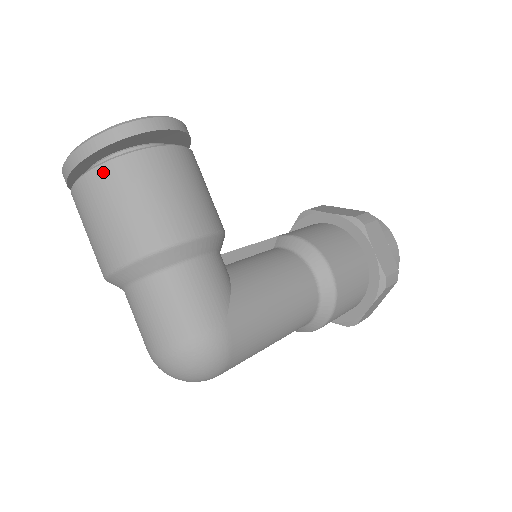
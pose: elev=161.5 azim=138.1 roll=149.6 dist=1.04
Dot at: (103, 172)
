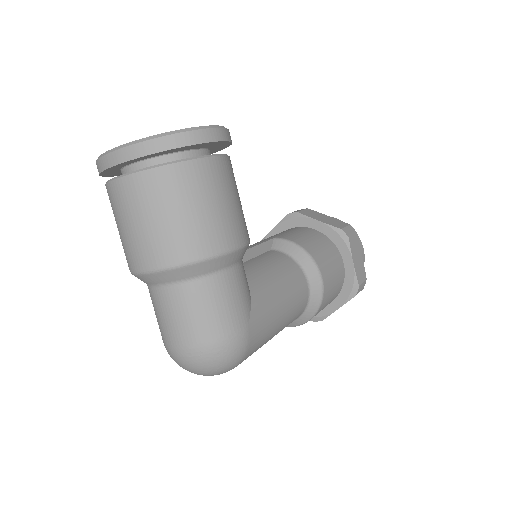
Dot at: (158, 175)
